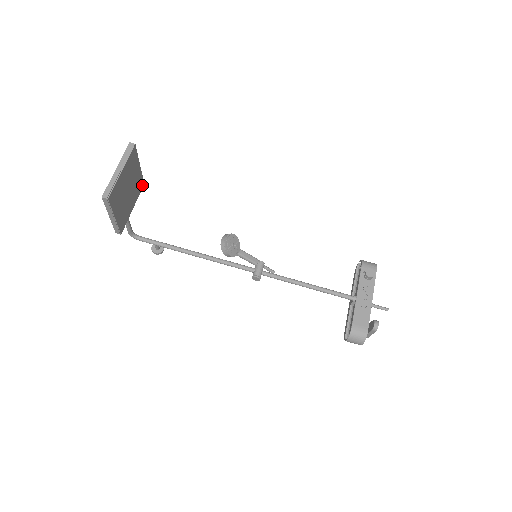
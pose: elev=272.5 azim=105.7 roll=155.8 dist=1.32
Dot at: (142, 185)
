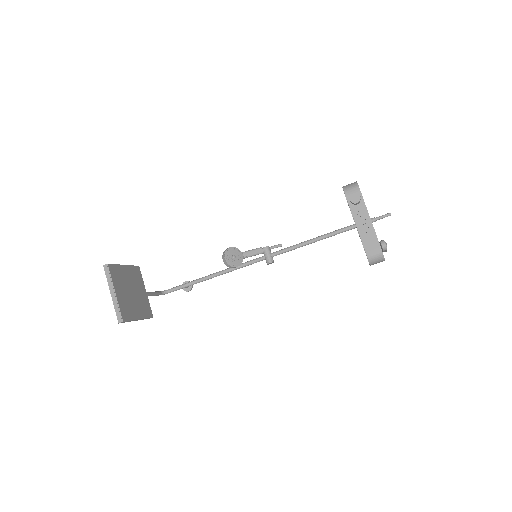
Dot at: (138, 269)
